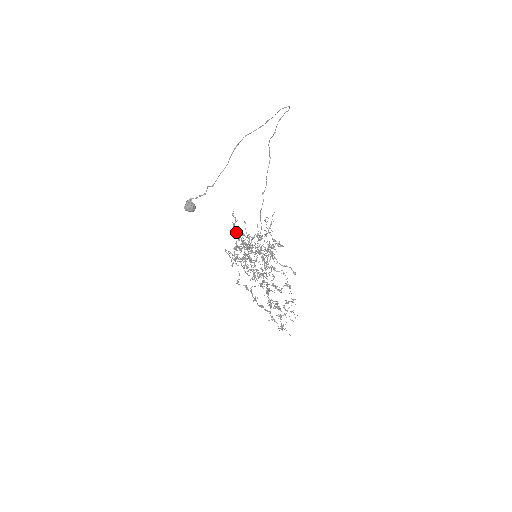
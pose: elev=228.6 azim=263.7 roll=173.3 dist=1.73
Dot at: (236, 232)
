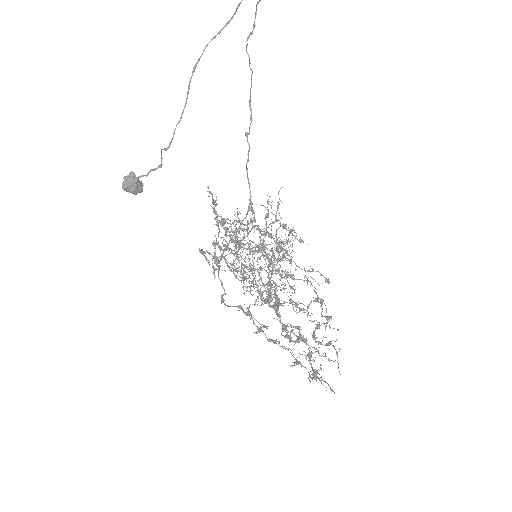
Dot at: occluded
